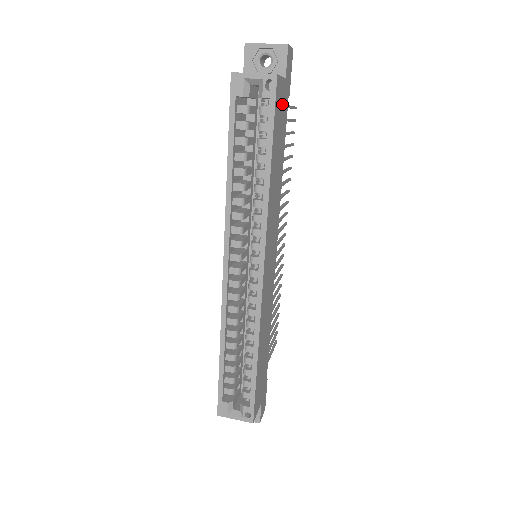
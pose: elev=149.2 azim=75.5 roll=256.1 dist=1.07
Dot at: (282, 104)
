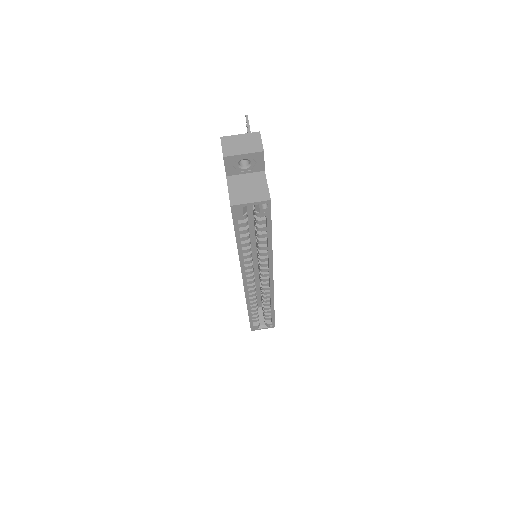
Dot at: occluded
